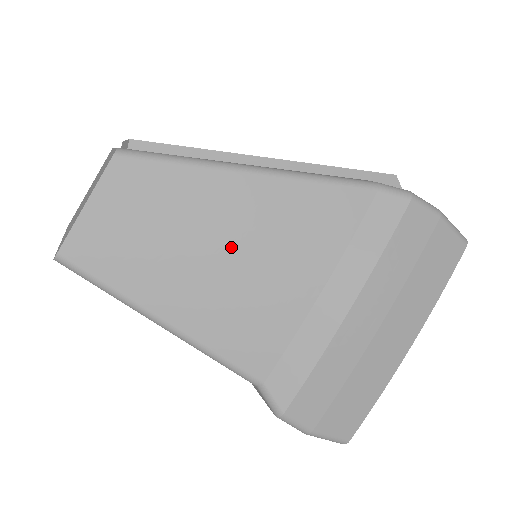
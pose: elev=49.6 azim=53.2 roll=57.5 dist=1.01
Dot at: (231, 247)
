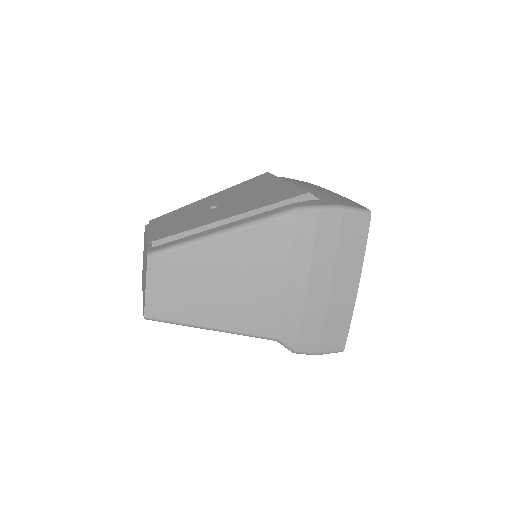
Dot at: (228, 279)
